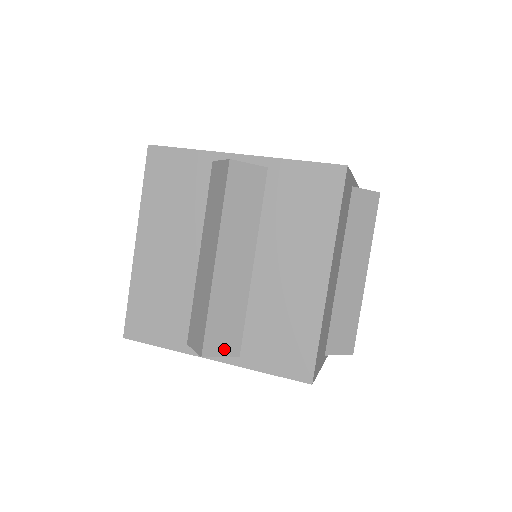
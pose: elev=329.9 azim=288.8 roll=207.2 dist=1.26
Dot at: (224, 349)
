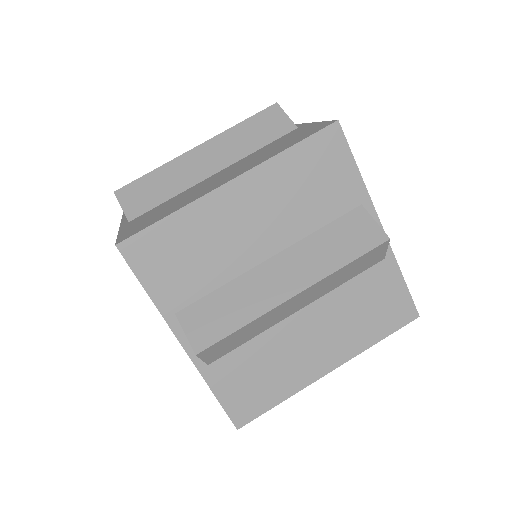
Dot at: (129, 204)
